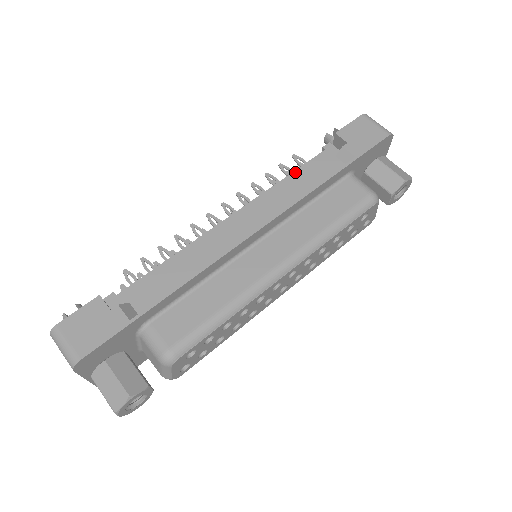
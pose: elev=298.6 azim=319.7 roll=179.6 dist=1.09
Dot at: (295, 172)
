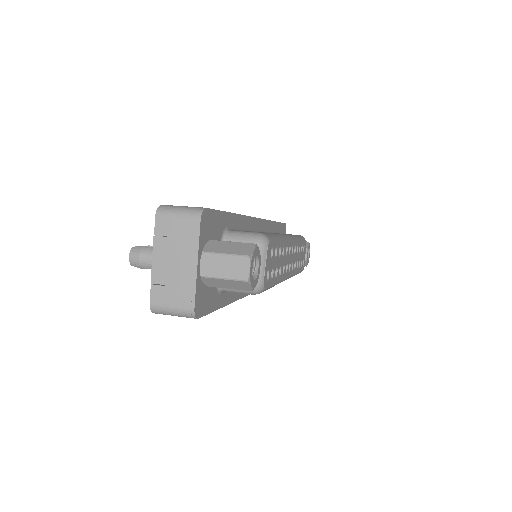
Dot at: occluded
